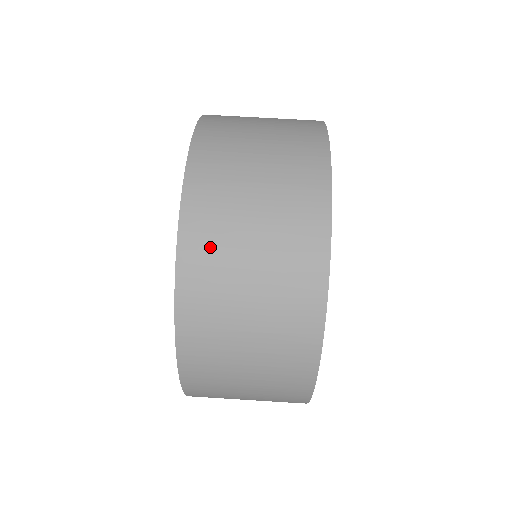
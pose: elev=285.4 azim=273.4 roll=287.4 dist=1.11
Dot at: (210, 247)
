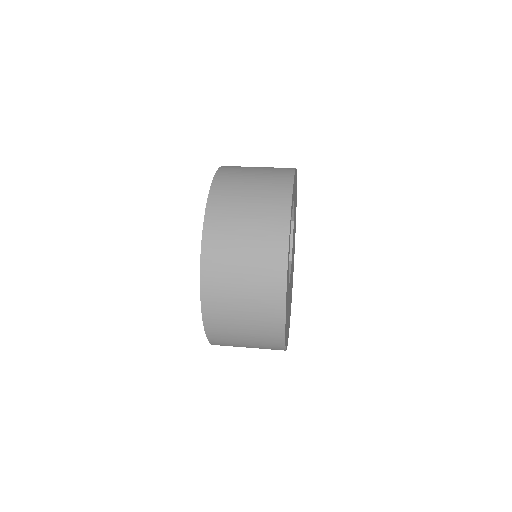
Dot at: (219, 261)
